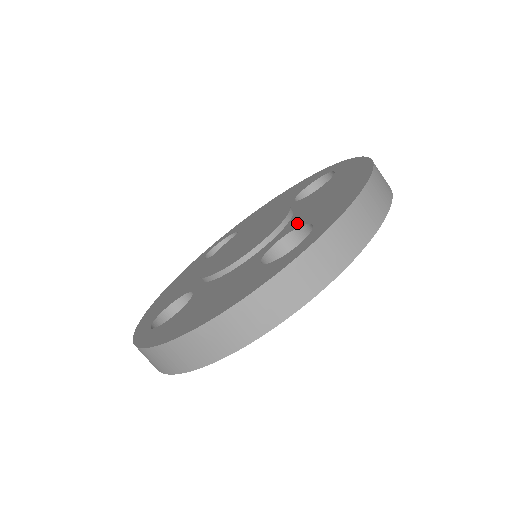
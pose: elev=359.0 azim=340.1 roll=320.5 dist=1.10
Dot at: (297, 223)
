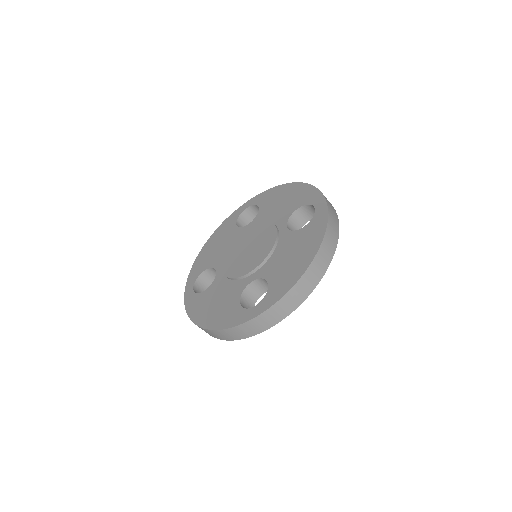
Dot at: (268, 272)
